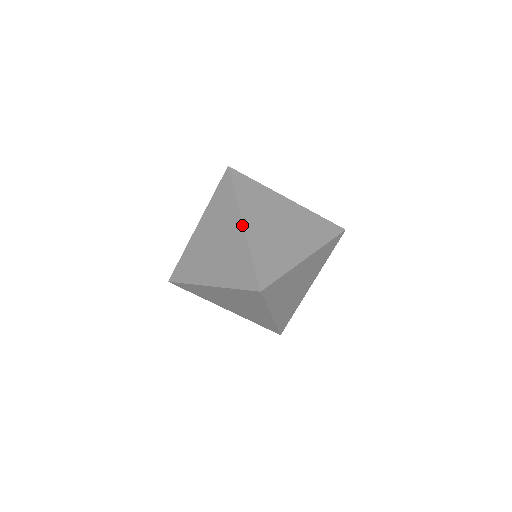
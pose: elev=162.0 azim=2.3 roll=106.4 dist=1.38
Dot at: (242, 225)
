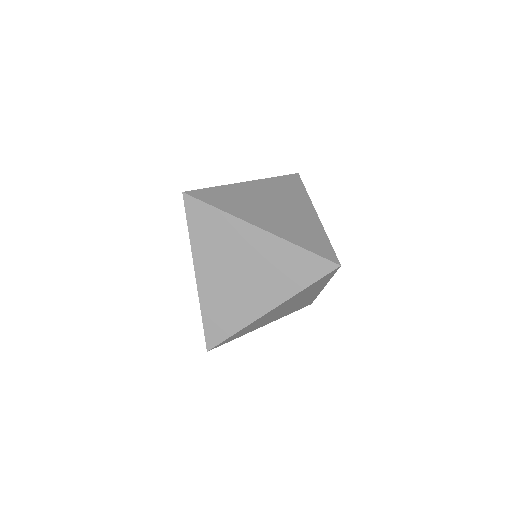
Dot at: (245, 182)
